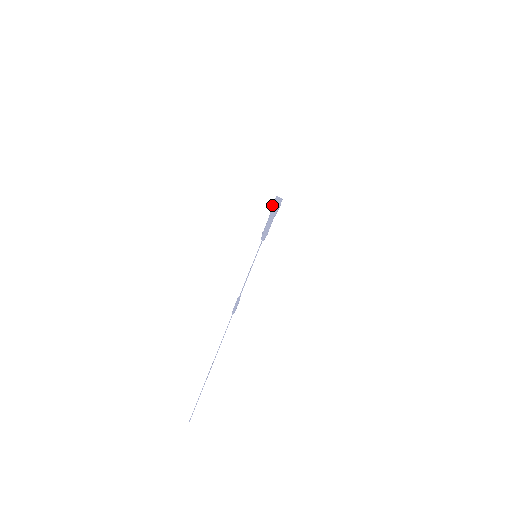
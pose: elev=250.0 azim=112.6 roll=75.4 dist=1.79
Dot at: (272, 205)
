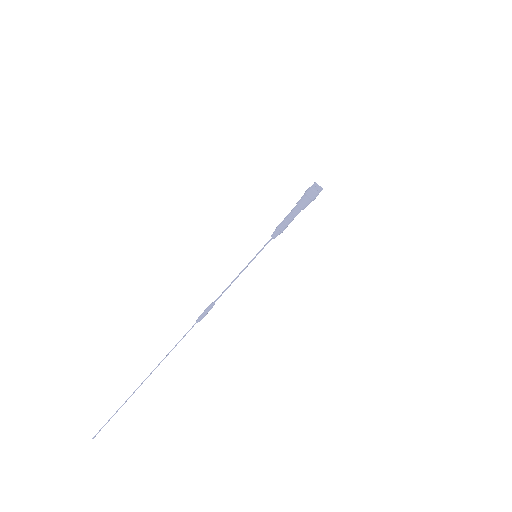
Dot at: (308, 195)
